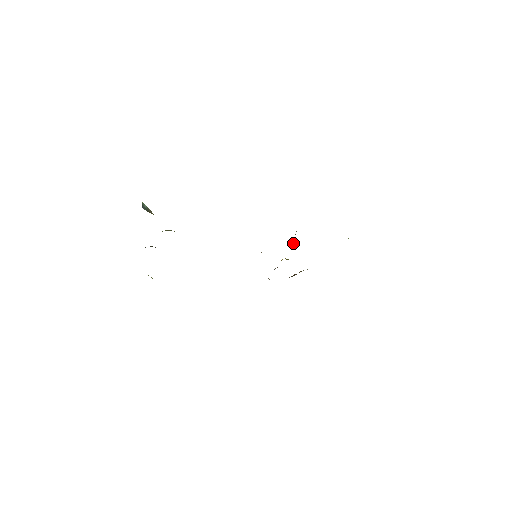
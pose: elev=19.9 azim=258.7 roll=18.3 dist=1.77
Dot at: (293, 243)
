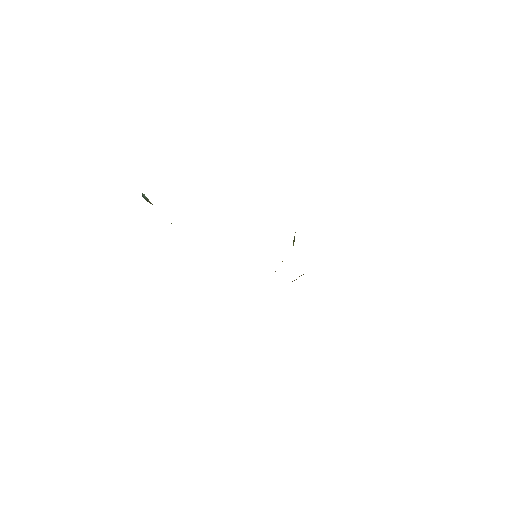
Dot at: (293, 242)
